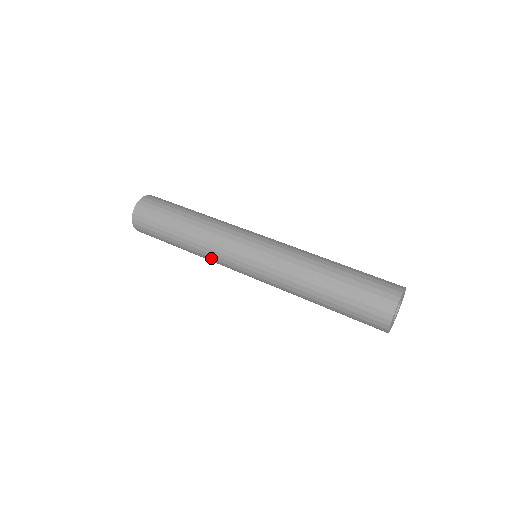
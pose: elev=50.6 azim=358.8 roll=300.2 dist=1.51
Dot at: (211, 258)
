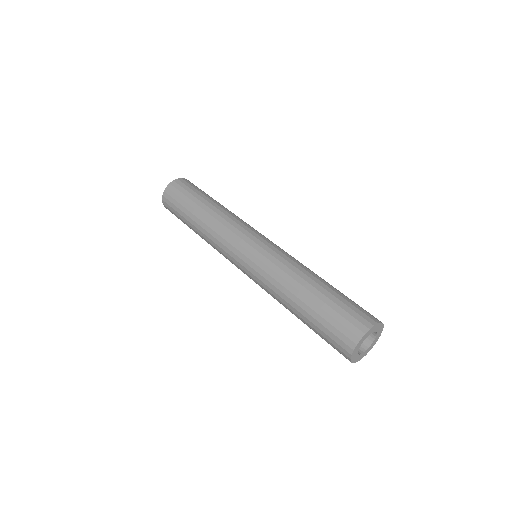
Dot at: occluded
